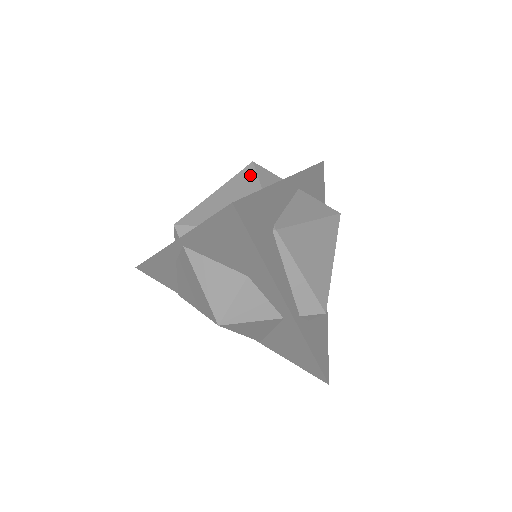
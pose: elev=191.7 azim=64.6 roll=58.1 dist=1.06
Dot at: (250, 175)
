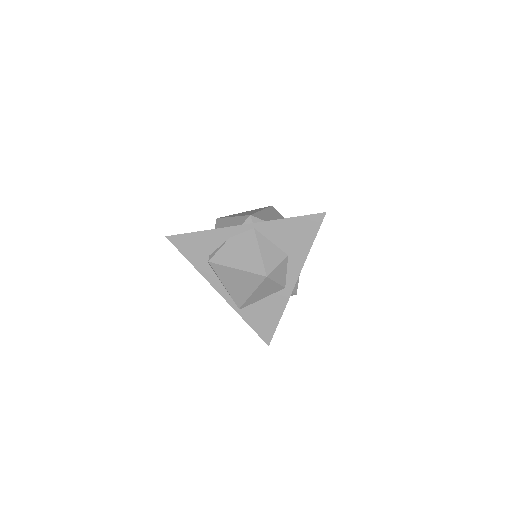
Dot at: (276, 211)
